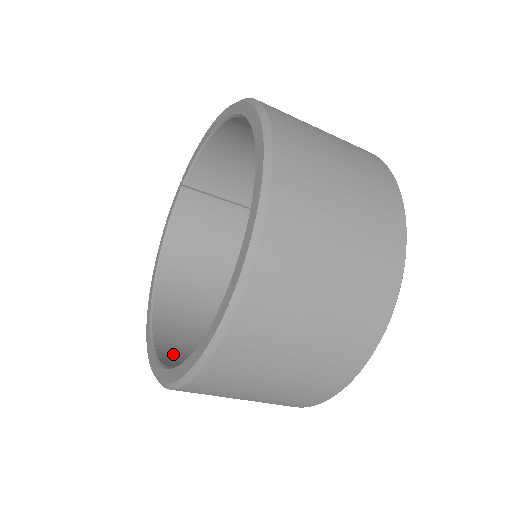
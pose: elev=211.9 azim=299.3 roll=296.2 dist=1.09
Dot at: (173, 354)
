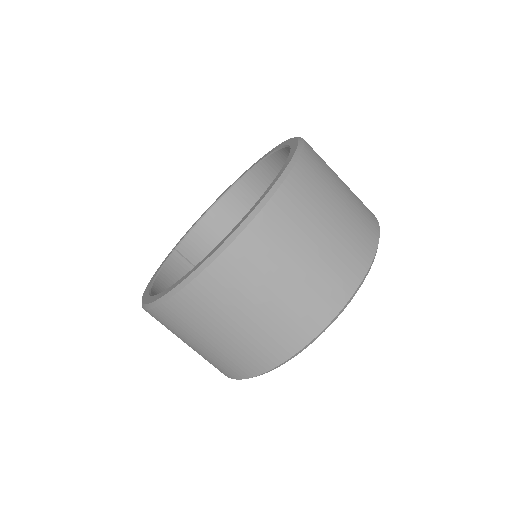
Dot at: occluded
